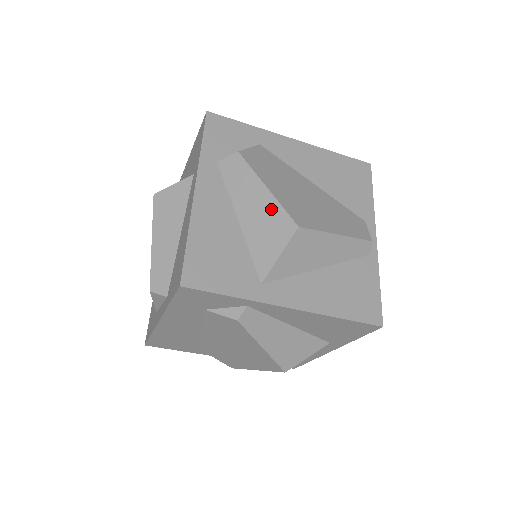
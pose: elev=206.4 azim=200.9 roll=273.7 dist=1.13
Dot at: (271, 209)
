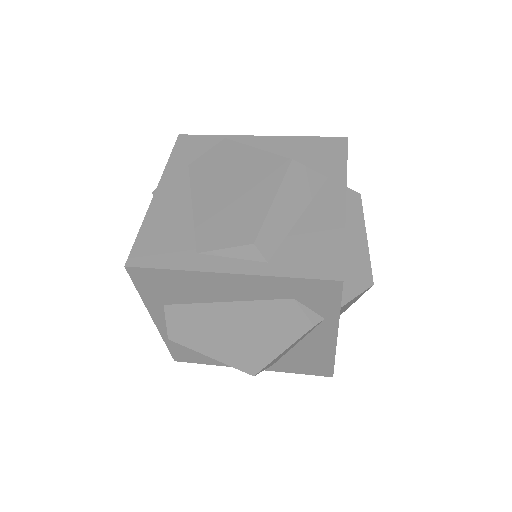
Dot at: (364, 257)
